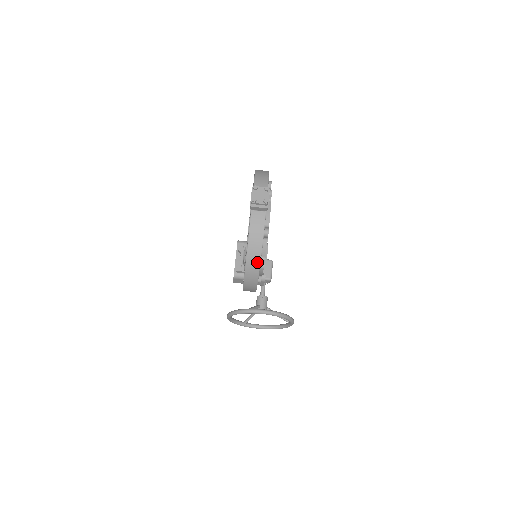
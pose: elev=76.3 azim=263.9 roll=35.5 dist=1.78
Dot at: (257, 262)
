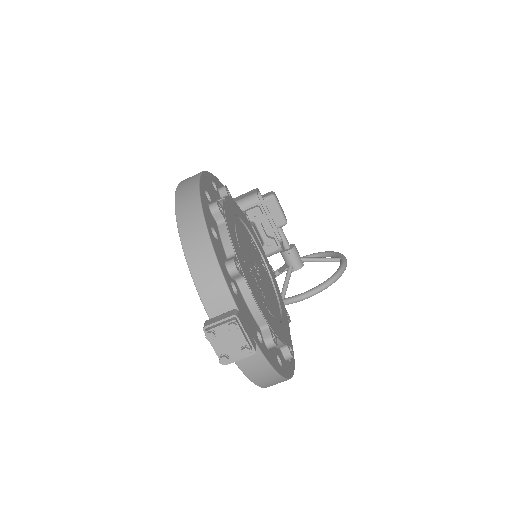
Dot at: (282, 381)
